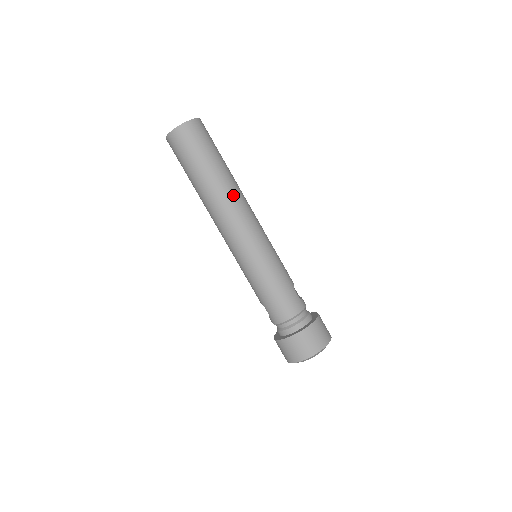
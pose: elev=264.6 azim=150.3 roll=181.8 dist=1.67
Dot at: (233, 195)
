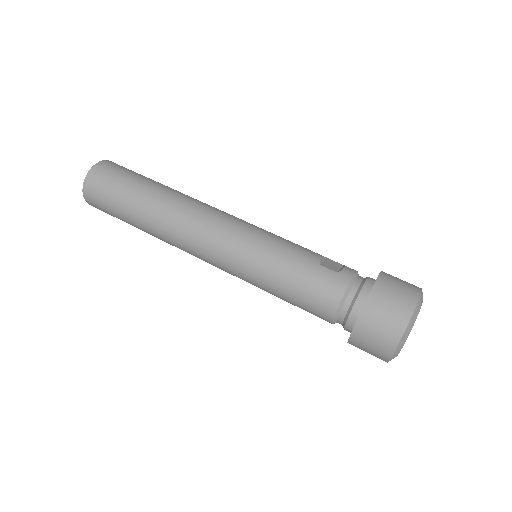
Dot at: (174, 212)
